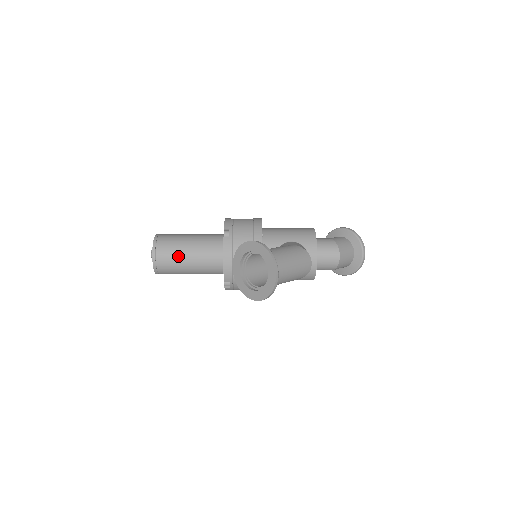
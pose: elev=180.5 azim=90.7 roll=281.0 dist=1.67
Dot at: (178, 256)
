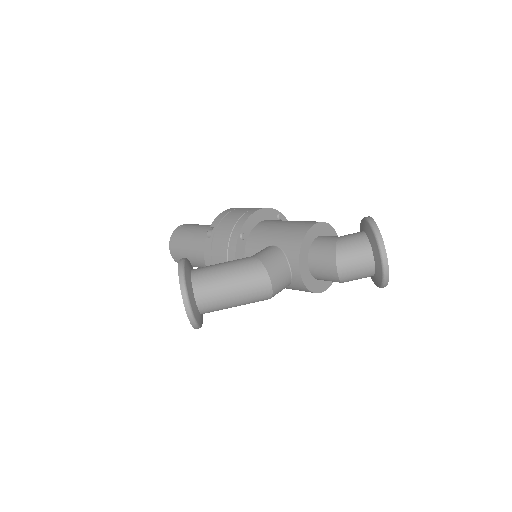
Dot at: (186, 252)
